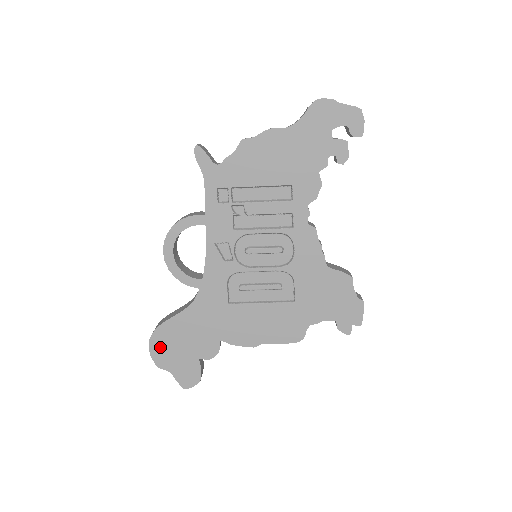
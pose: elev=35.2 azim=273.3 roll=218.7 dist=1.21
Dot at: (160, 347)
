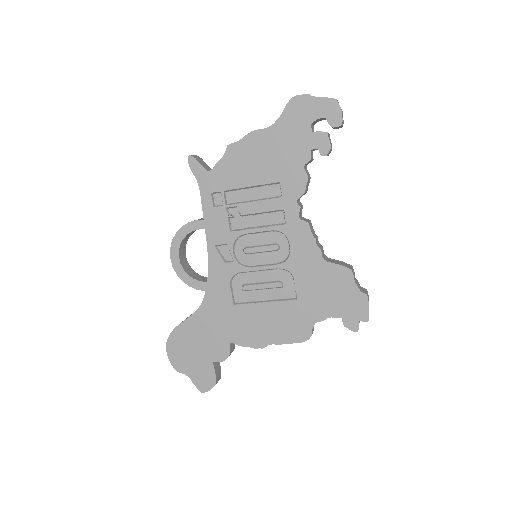
Dot at: (176, 351)
